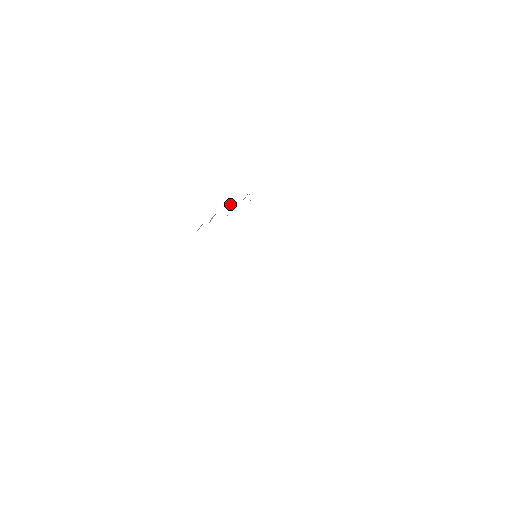
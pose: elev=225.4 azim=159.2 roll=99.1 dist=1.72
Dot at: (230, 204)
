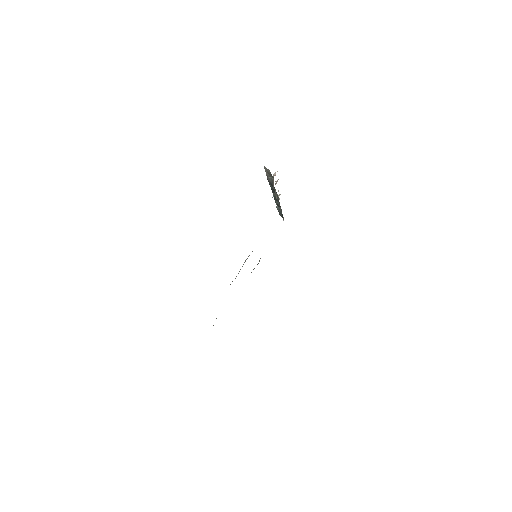
Dot at: occluded
